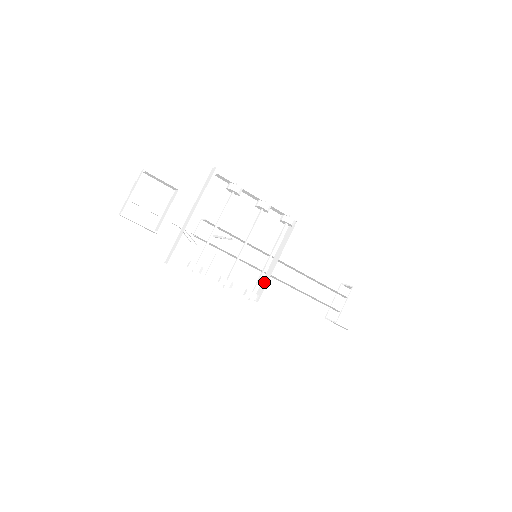
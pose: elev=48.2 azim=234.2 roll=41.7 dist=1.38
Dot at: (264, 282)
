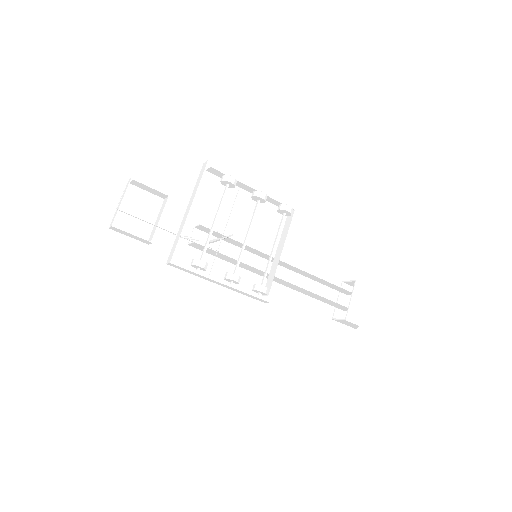
Dot at: (271, 275)
